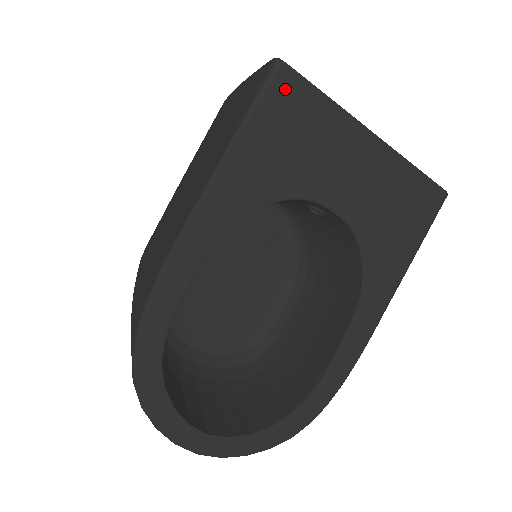
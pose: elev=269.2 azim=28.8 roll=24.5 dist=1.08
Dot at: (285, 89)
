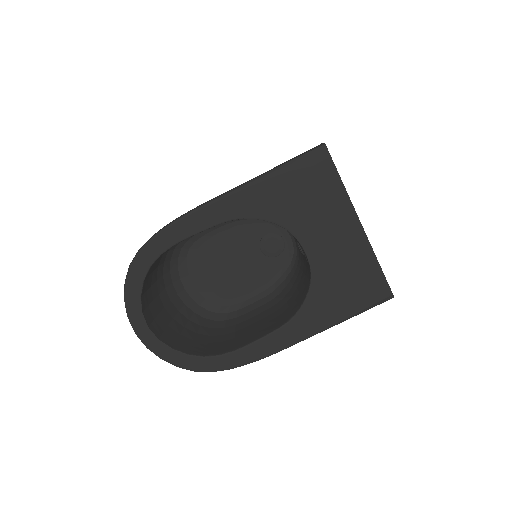
Dot at: (318, 163)
